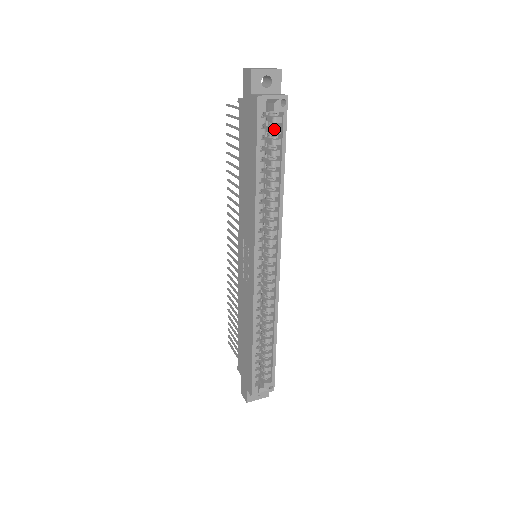
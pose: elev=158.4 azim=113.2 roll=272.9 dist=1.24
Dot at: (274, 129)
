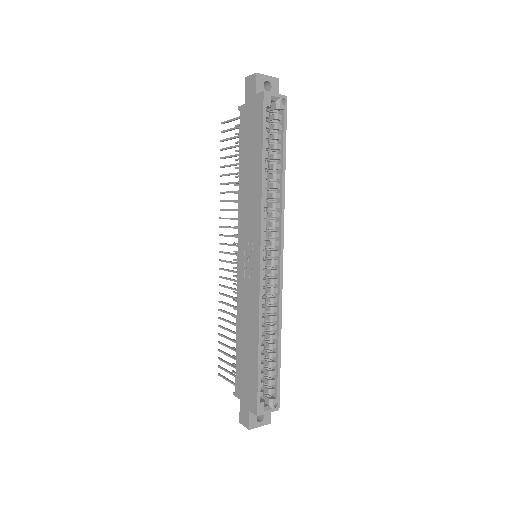
Dot at: (276, 124)
